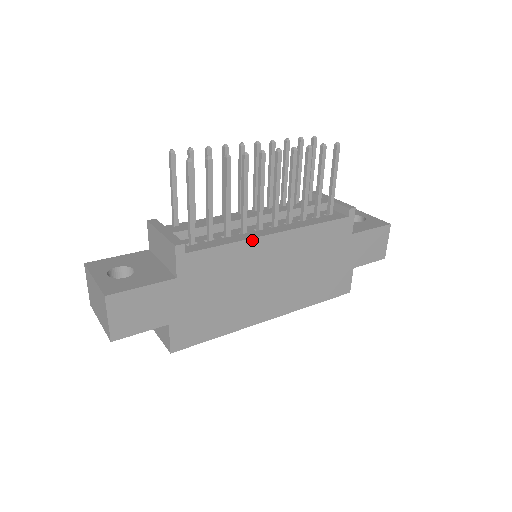
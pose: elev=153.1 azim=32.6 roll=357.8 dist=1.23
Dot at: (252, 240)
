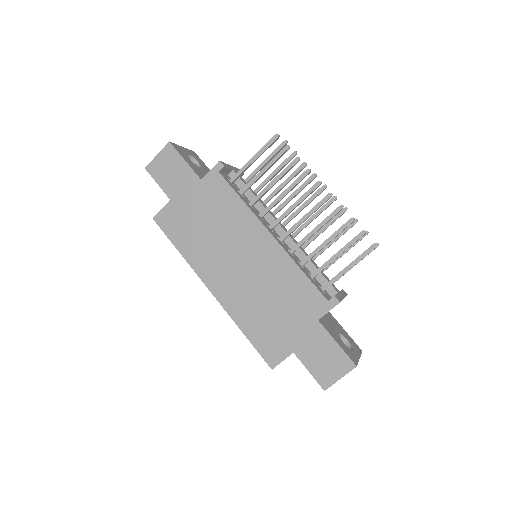
Dot at: (255, 217)
